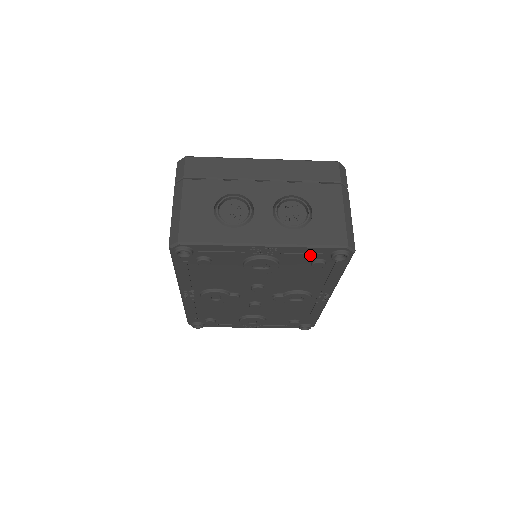
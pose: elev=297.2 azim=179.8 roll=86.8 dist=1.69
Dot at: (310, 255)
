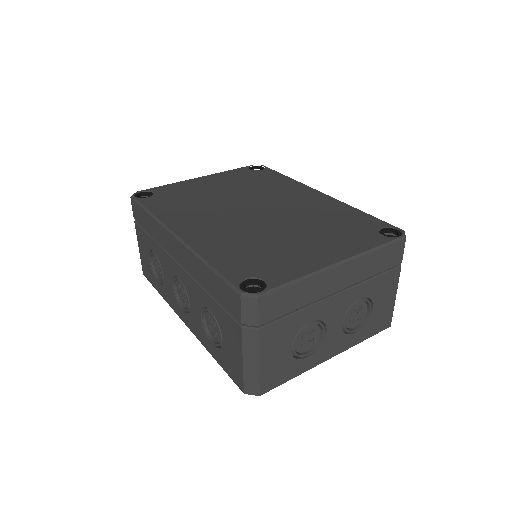
Dot at: occluded
